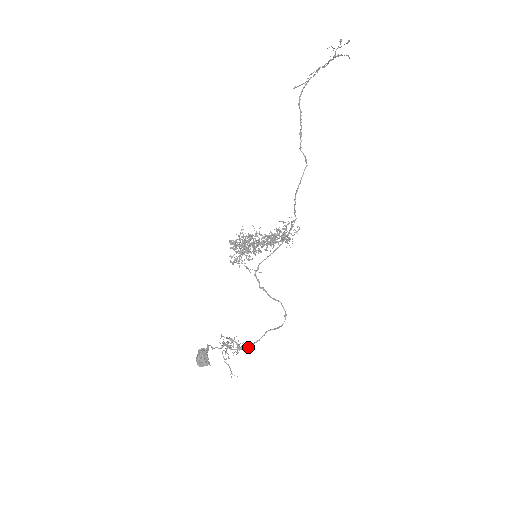
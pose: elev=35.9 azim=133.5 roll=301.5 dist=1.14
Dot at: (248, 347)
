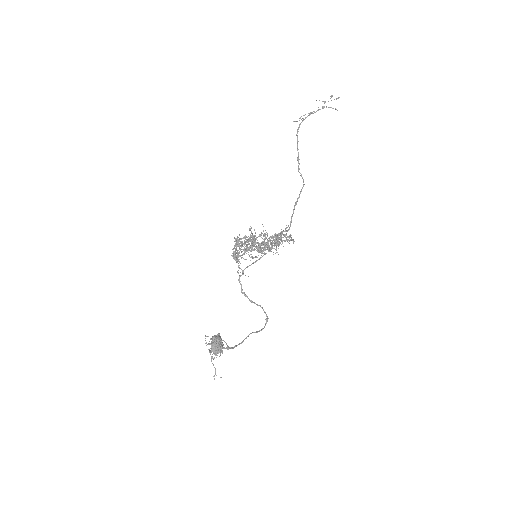
Dot at: occluded
